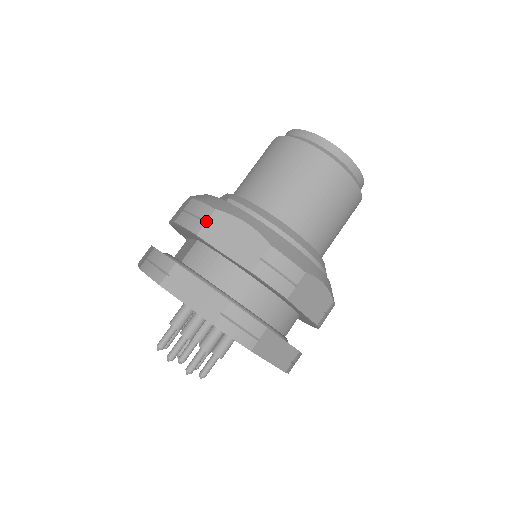
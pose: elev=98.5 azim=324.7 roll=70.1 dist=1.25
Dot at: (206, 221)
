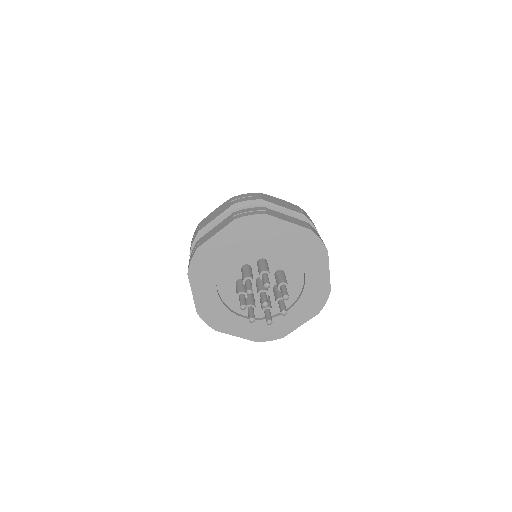
Dot at: (199, 227)
